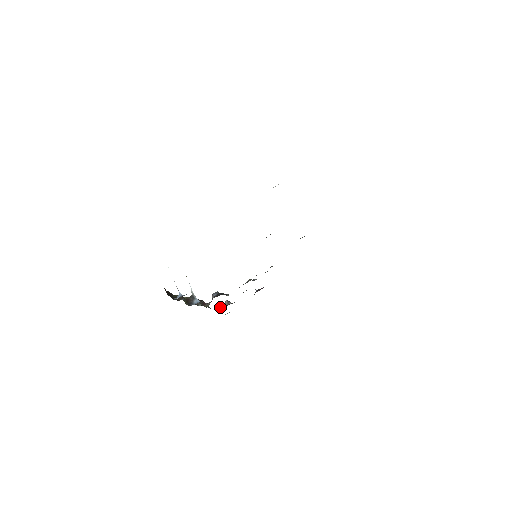
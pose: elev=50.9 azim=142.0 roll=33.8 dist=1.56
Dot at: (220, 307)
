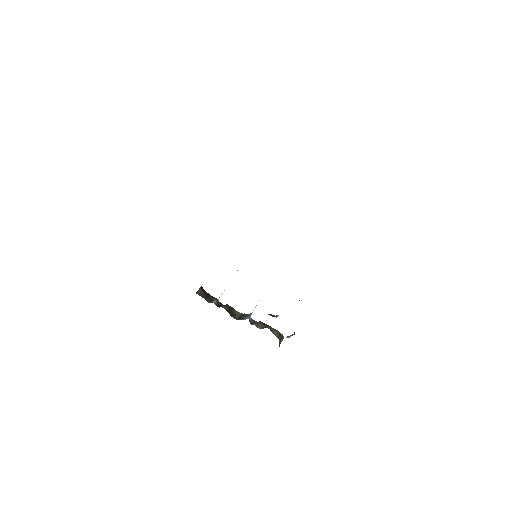
Dot at: occluded
